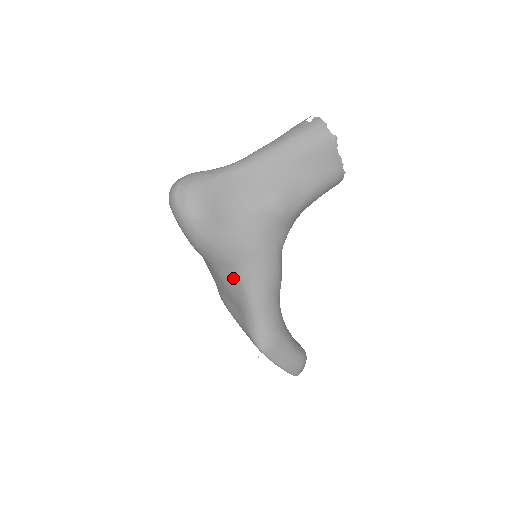
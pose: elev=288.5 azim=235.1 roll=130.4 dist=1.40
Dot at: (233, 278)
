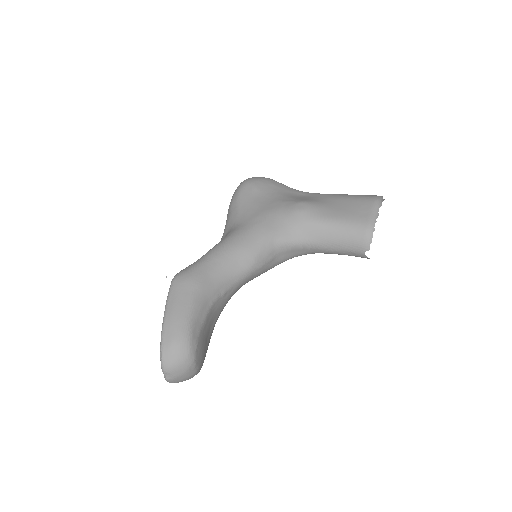
Dot at: occluded
